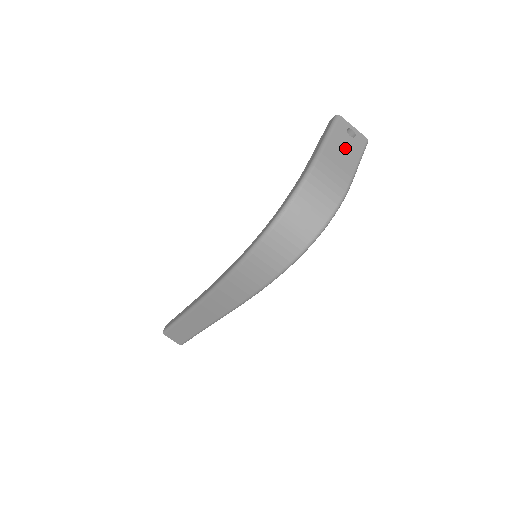
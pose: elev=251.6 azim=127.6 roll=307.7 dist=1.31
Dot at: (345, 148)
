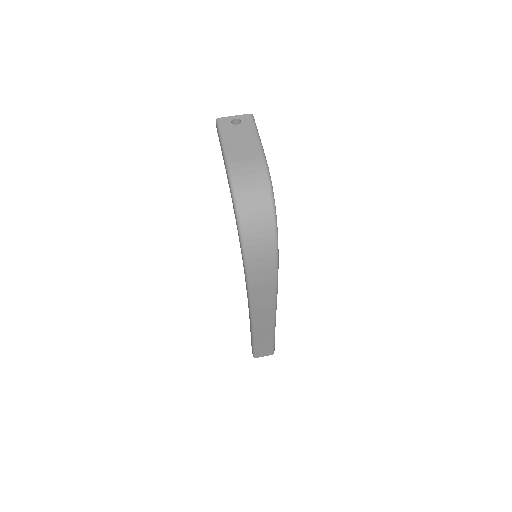
Dot at: (240, 136)
